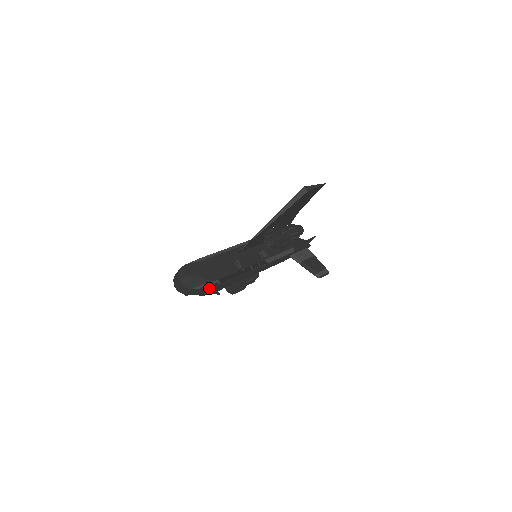
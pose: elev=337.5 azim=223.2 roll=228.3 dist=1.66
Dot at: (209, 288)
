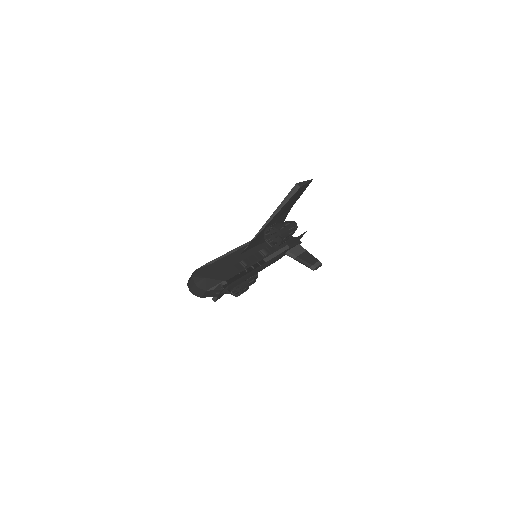
Dot at: (222, 288)
